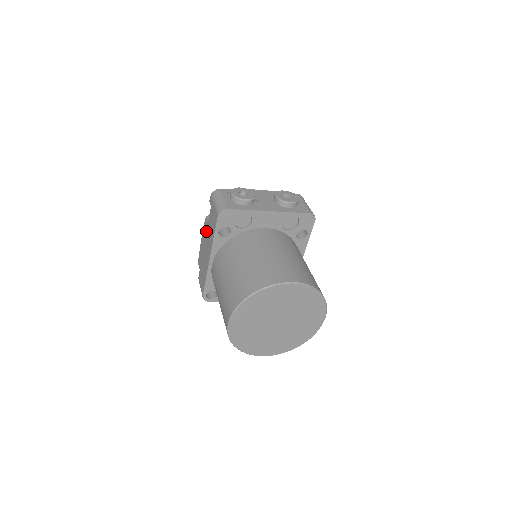
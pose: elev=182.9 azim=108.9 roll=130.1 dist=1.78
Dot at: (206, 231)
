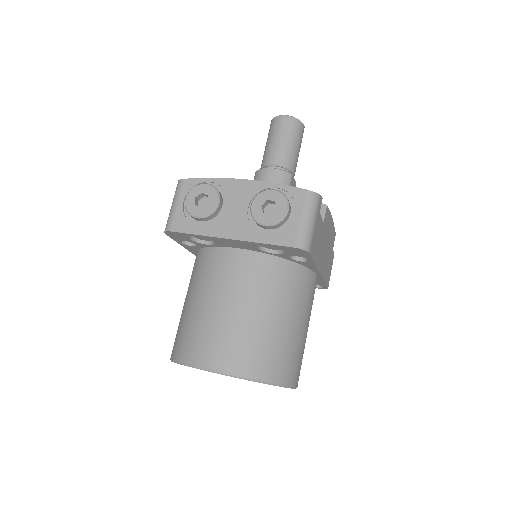
Dot at: occluded
